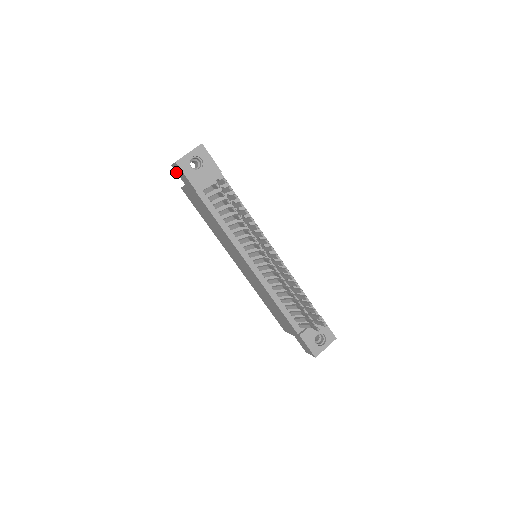
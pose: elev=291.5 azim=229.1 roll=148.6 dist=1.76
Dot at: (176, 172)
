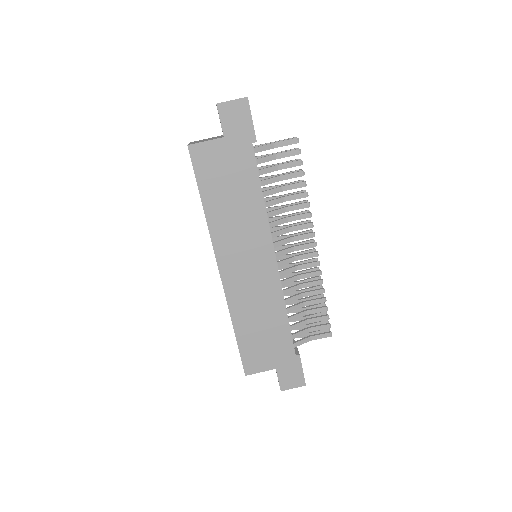
Dot at: (219, 115)
